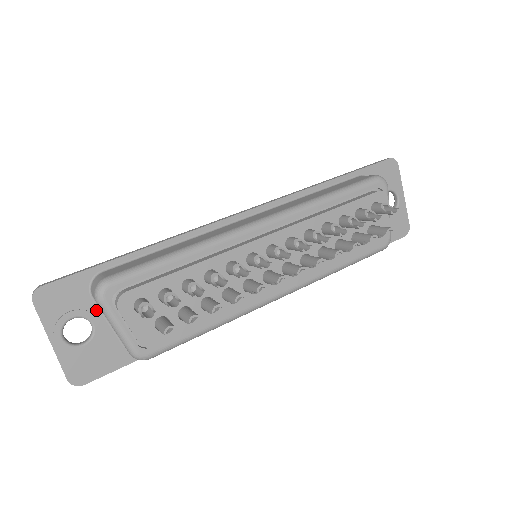
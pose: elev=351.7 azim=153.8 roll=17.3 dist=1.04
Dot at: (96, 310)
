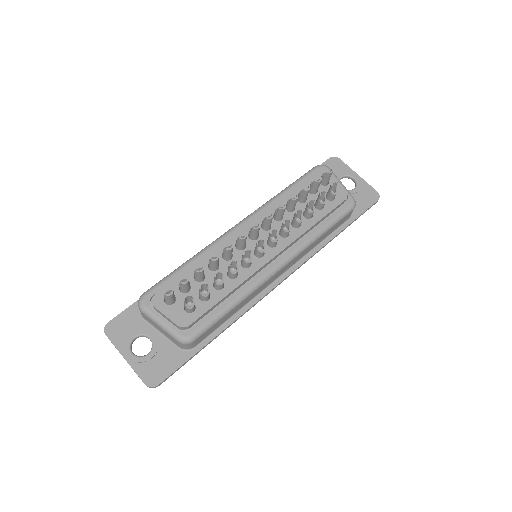
Dot at: (150, 328)
